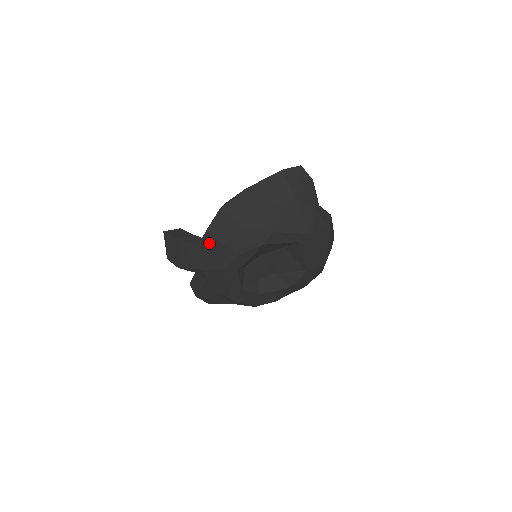
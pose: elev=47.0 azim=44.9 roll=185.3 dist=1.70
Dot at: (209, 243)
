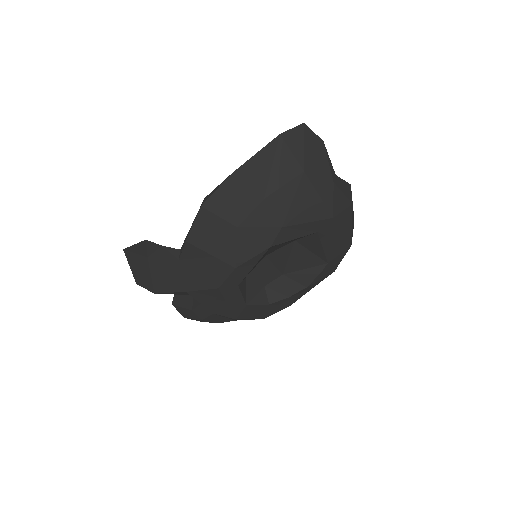
Dot at: (192, 257)
